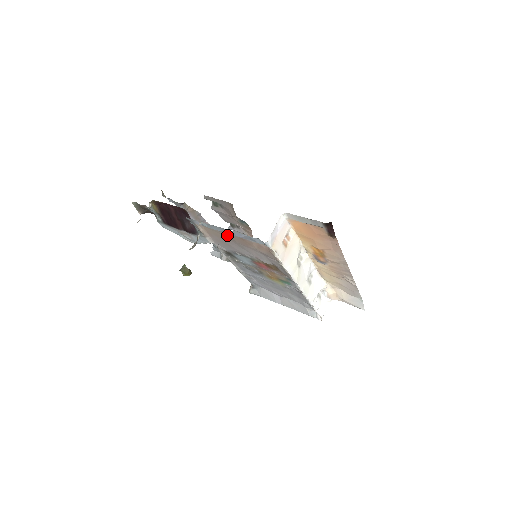
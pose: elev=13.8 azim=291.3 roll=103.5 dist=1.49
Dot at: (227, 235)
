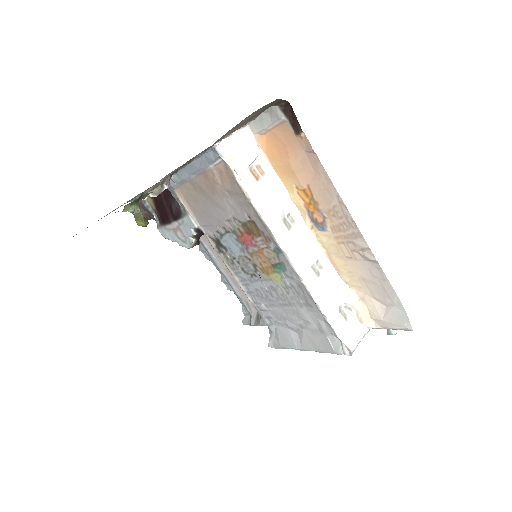
Dot at: (196, 183)
